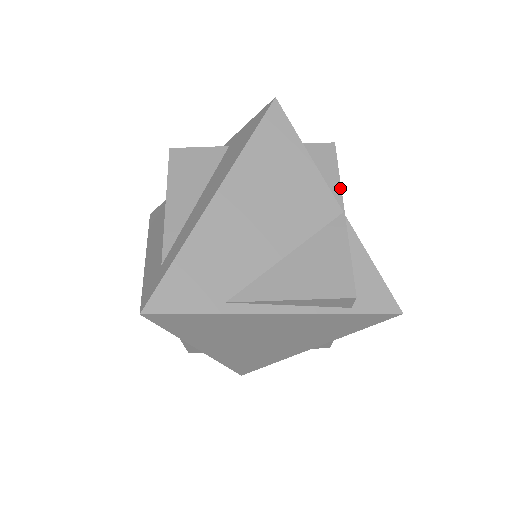
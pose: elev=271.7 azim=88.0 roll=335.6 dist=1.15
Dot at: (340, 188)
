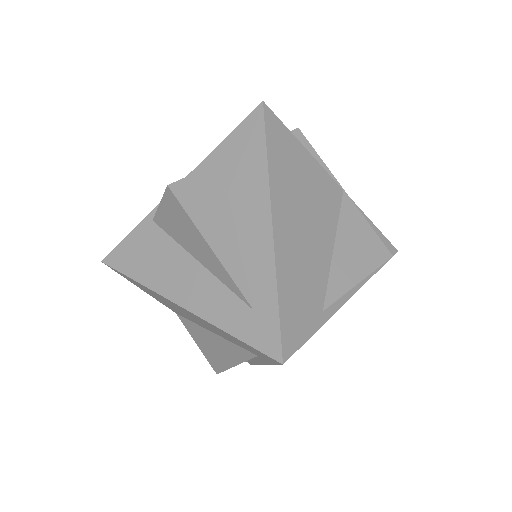
Dot at: (328, 170)
